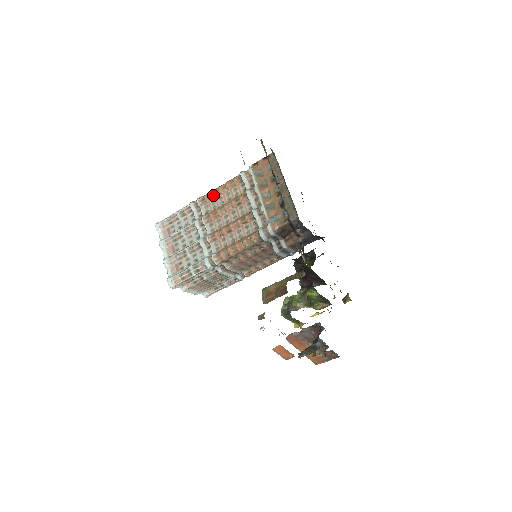
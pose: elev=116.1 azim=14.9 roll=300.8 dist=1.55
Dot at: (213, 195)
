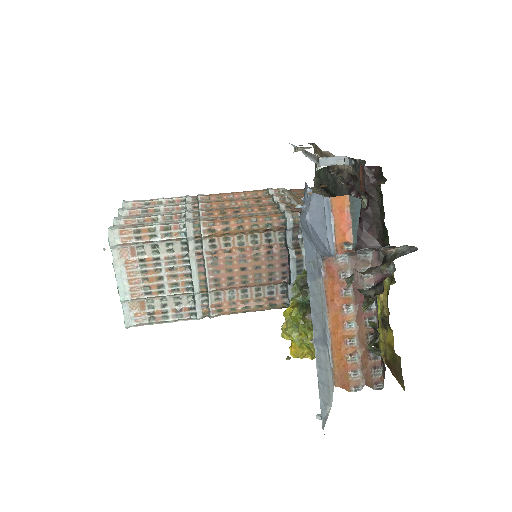
Dot at: (223, 195)
